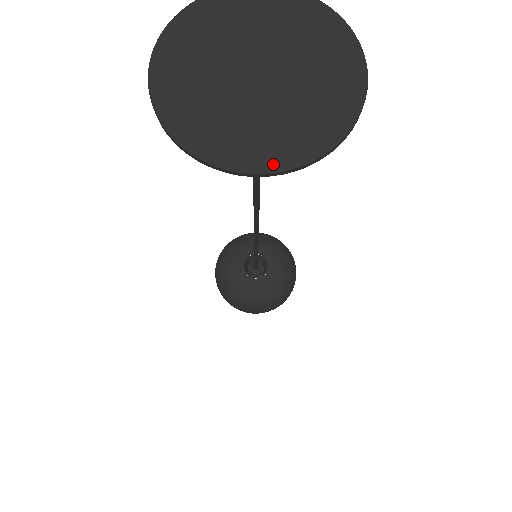
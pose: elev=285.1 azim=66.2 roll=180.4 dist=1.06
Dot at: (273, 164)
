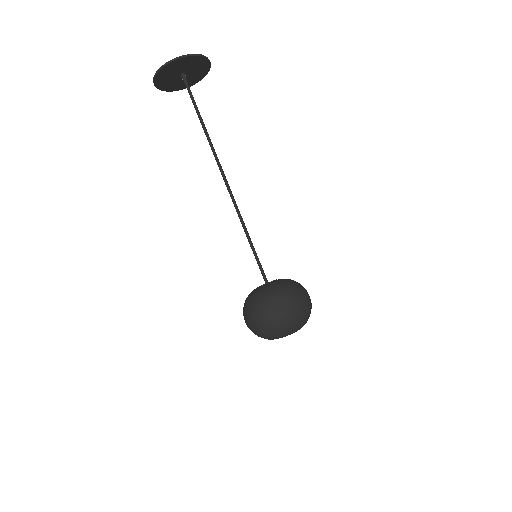
Dot at: (186, 56)
